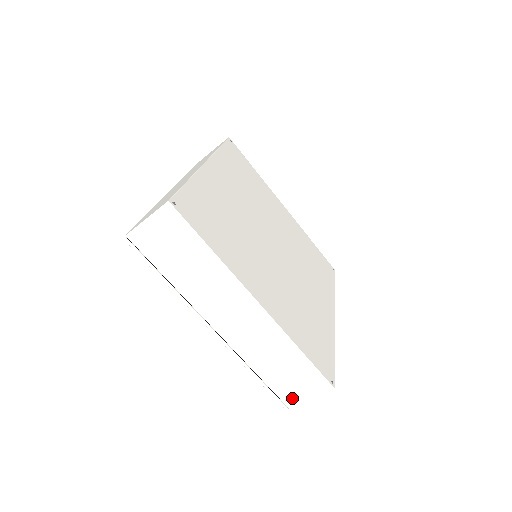
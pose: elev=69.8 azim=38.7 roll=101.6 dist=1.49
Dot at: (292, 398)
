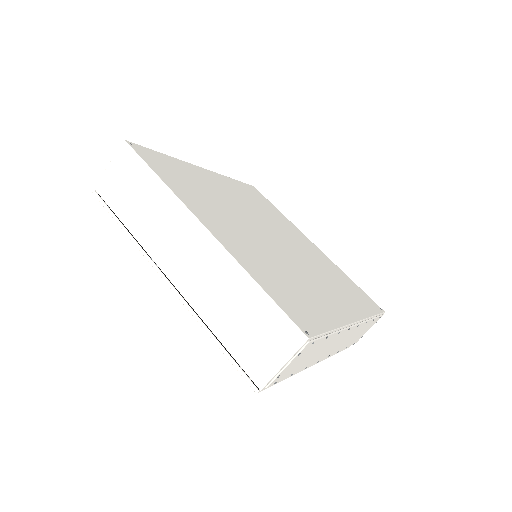
Dot at: (259, 368)
